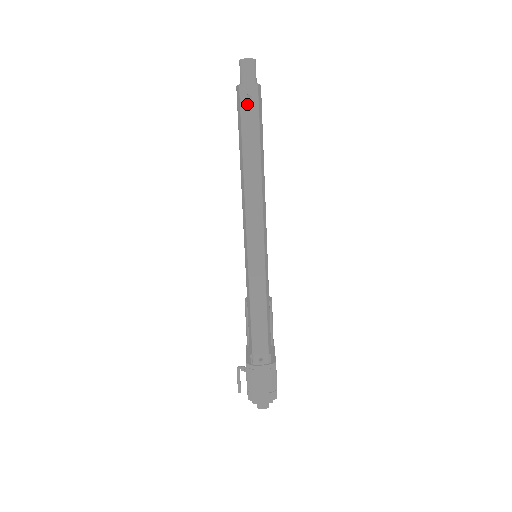
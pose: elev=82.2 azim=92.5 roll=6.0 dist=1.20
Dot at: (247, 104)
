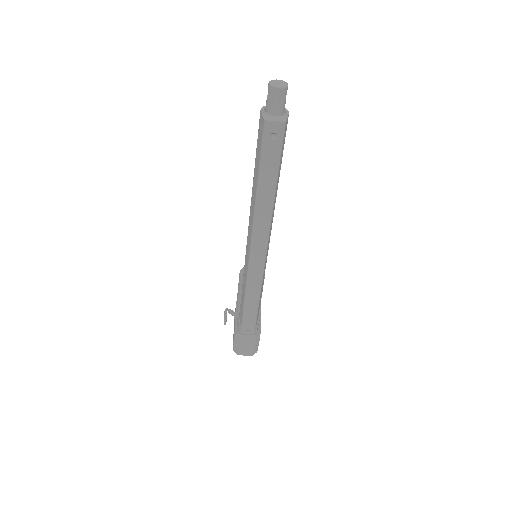
Dot at: (270, 141)
